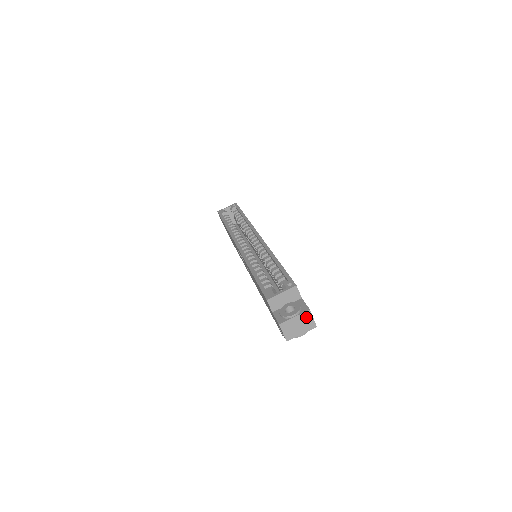
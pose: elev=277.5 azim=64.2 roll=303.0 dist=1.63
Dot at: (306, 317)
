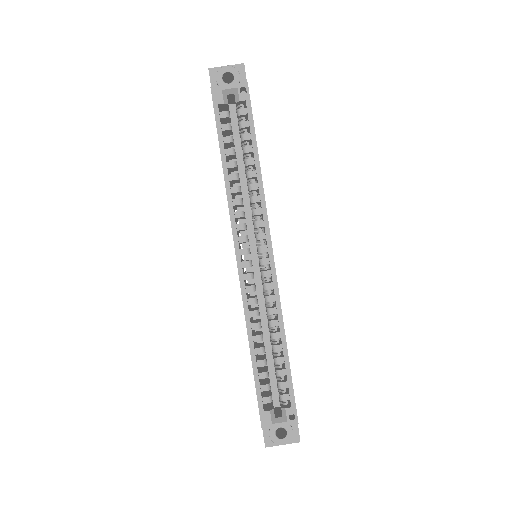
Dot at: (293, 440)
